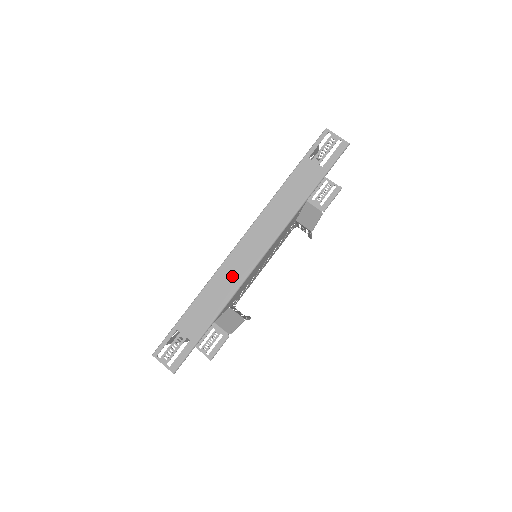
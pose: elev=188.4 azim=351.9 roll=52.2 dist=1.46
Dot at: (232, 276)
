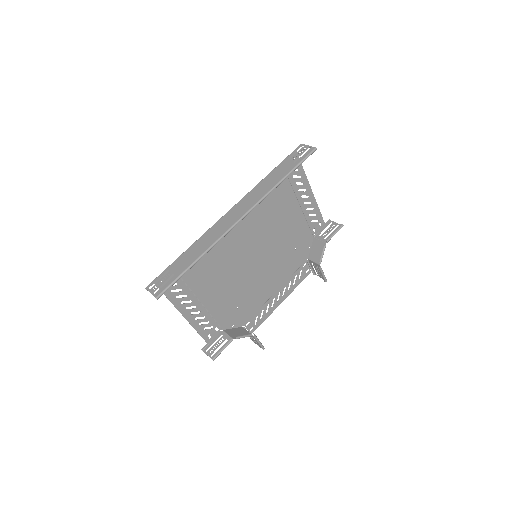
Dot at: (217, 232)
